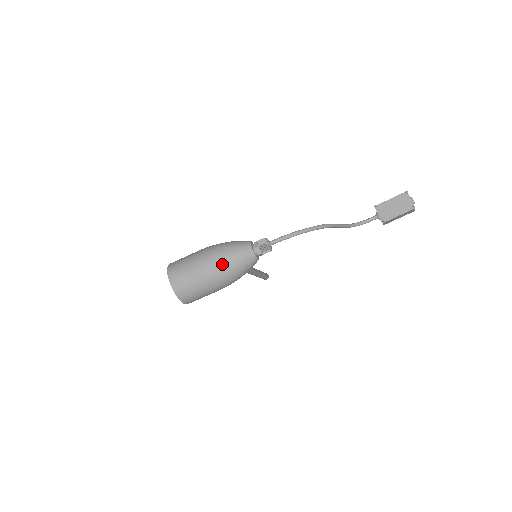
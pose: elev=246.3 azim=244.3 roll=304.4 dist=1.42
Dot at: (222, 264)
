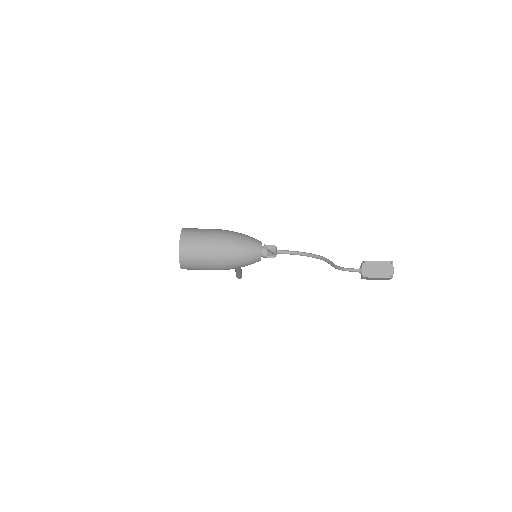
Dot at: (232, 250)
